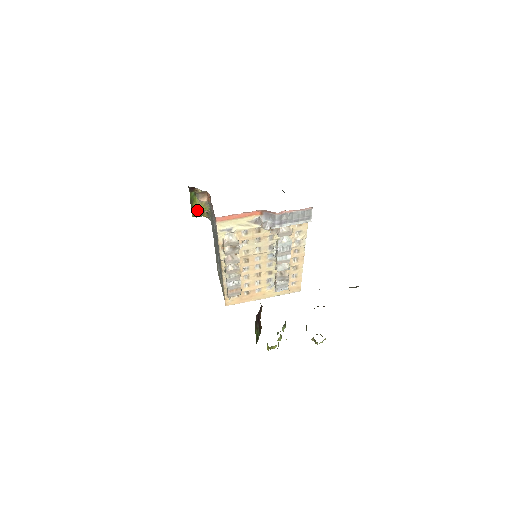
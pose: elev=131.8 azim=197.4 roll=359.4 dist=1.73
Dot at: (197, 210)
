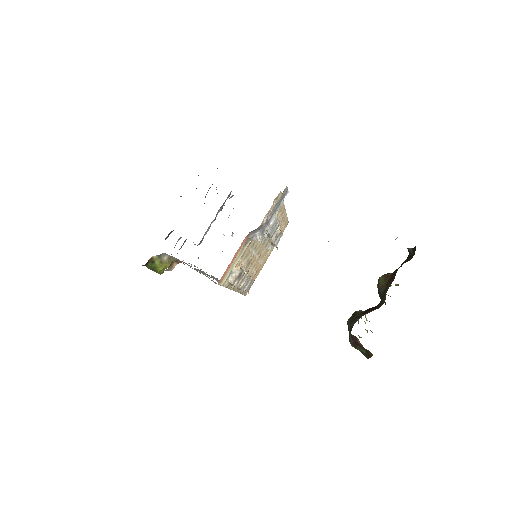
Dot at: (164, 269)
